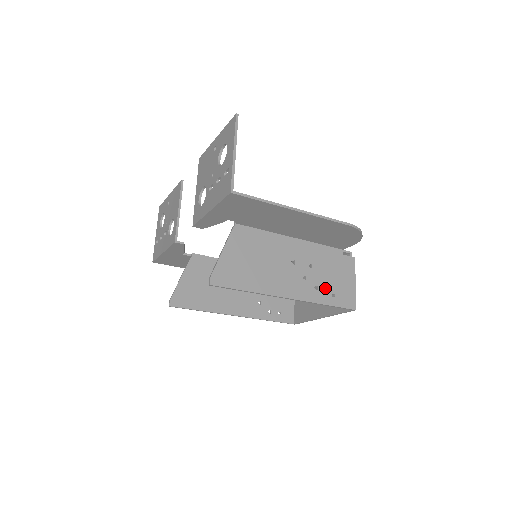
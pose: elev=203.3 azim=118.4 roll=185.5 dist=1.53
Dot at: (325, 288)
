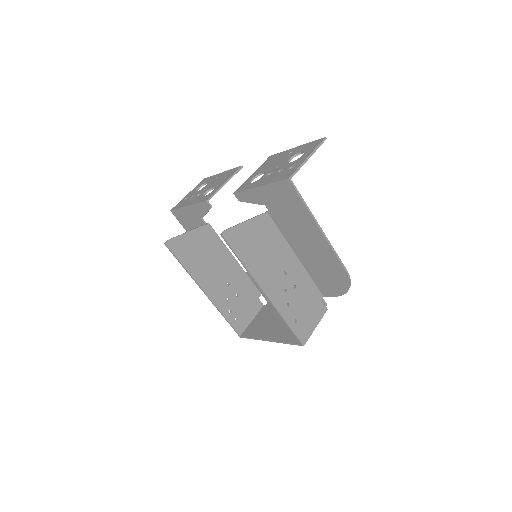
Dot at: (294, 310)
